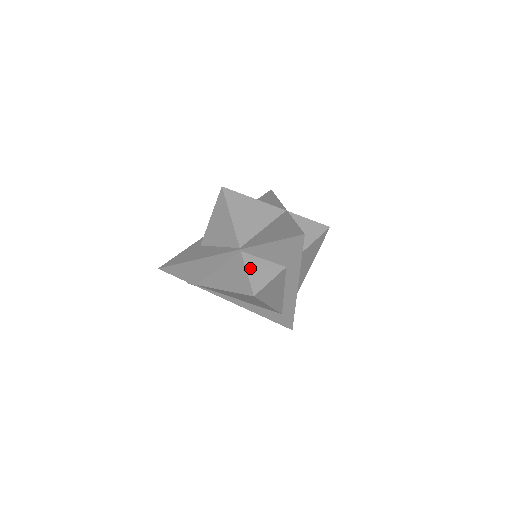
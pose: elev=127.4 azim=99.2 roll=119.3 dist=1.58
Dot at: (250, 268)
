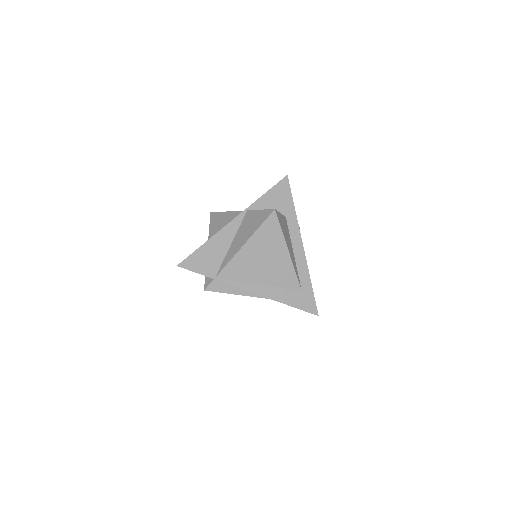
Dot at: occluded
